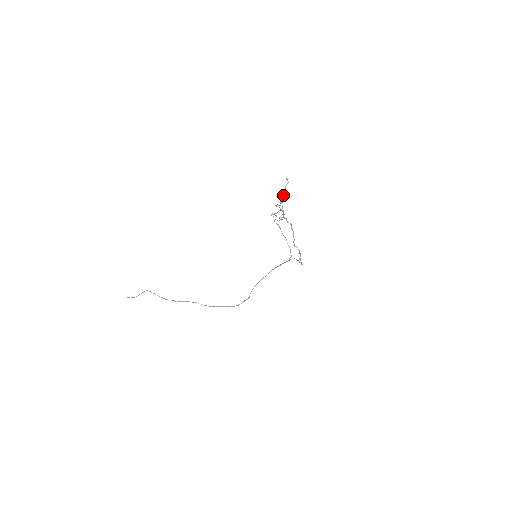
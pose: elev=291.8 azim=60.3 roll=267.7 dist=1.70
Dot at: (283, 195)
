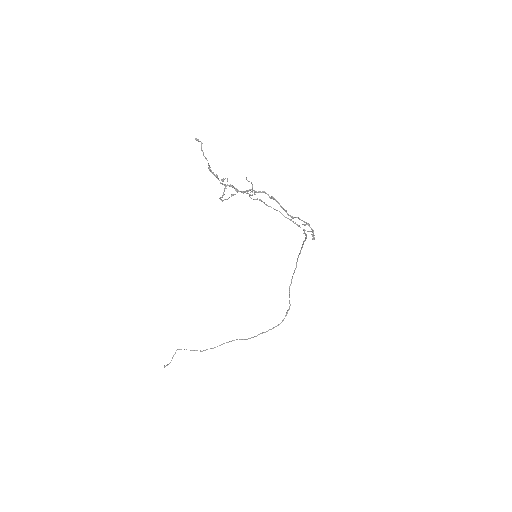
Dot at: occluded
